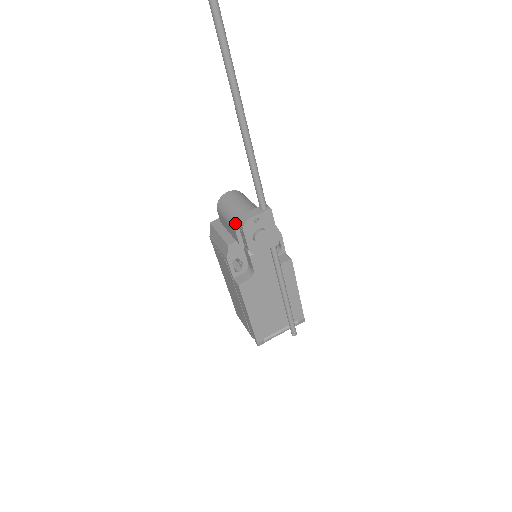
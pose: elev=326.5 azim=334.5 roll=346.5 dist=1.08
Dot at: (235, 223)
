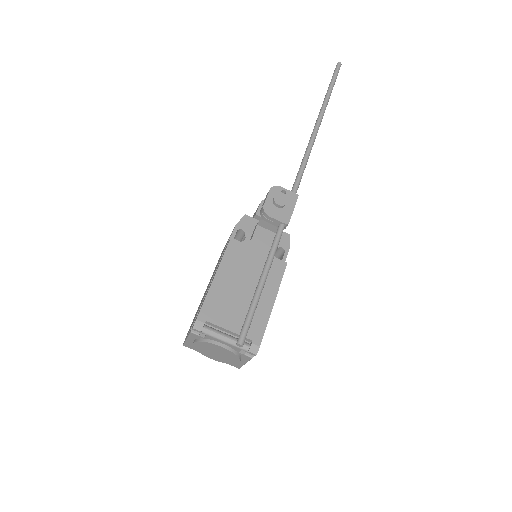
Dot at: occluded
